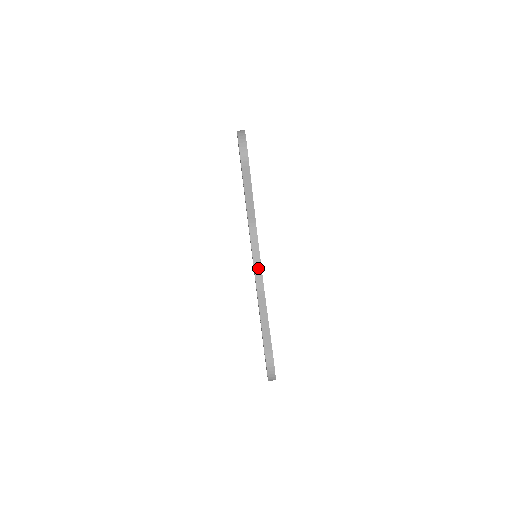
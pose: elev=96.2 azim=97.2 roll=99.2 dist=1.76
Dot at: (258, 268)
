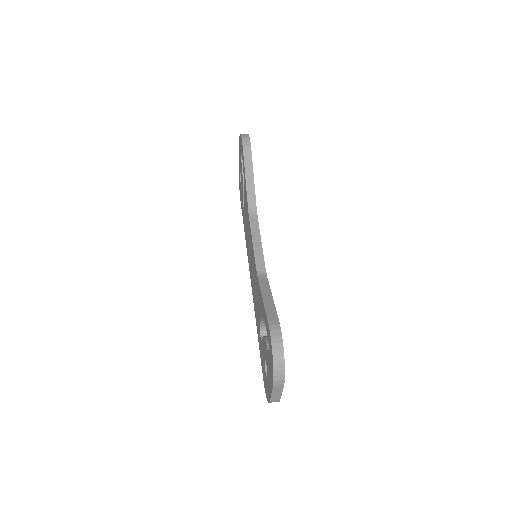
Dot at: (259, 253)
